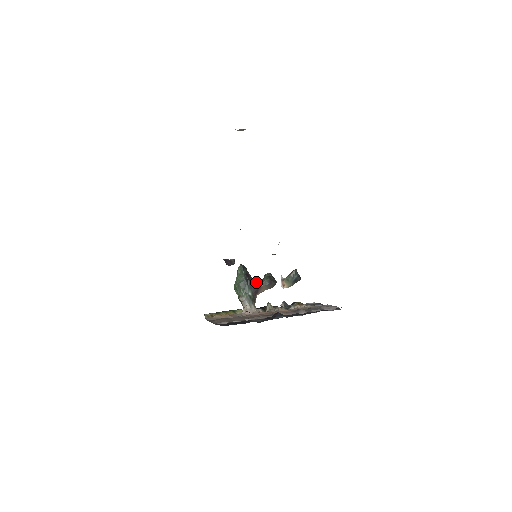
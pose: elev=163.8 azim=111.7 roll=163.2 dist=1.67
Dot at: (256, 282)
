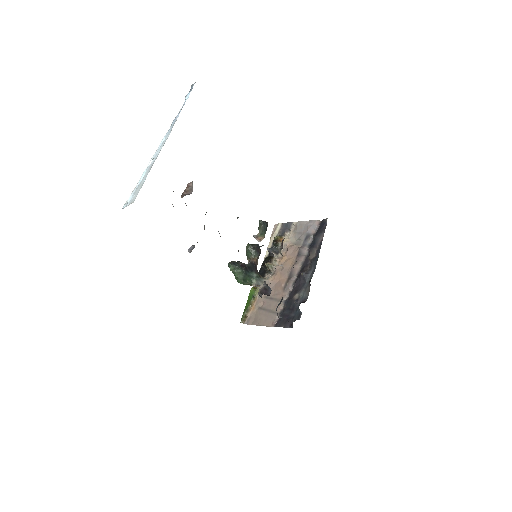
Dot at: (251, 263)
